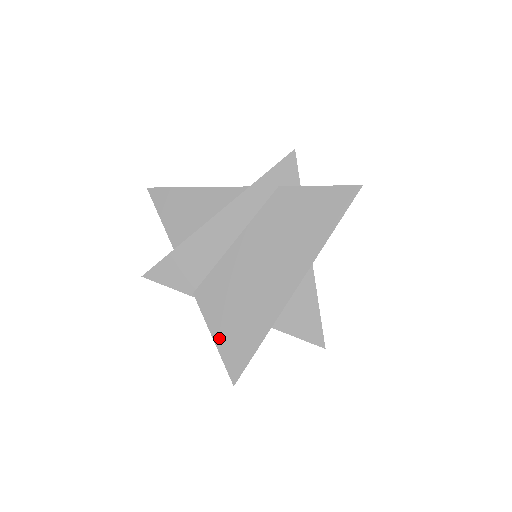
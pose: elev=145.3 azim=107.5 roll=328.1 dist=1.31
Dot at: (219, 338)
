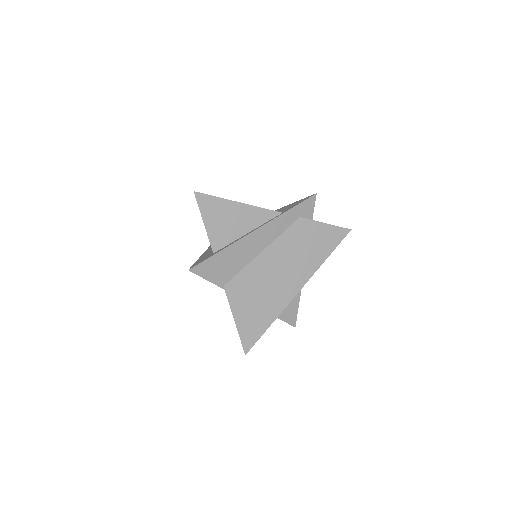
Dot at: (239, 321)
